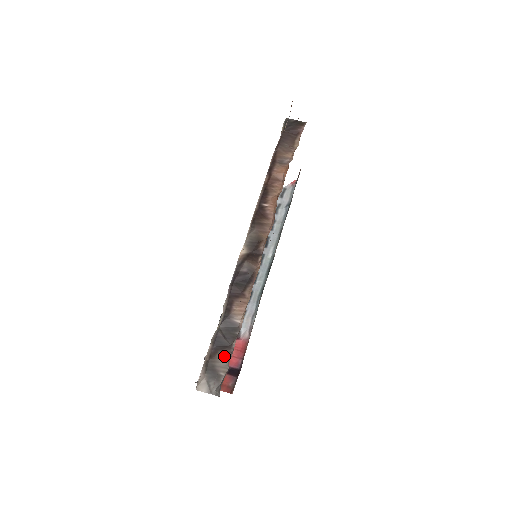
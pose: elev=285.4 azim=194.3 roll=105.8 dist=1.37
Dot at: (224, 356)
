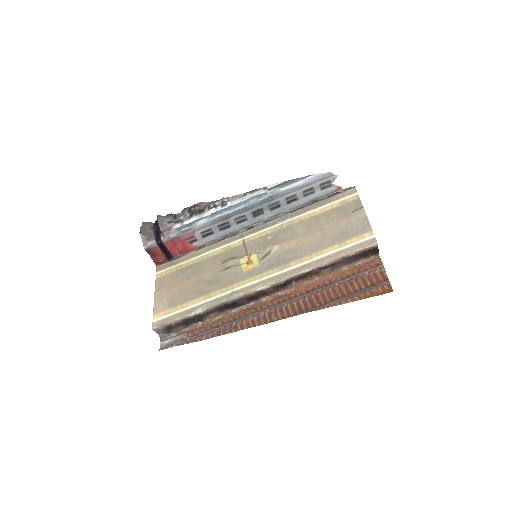
Dot at: (182, 328)
